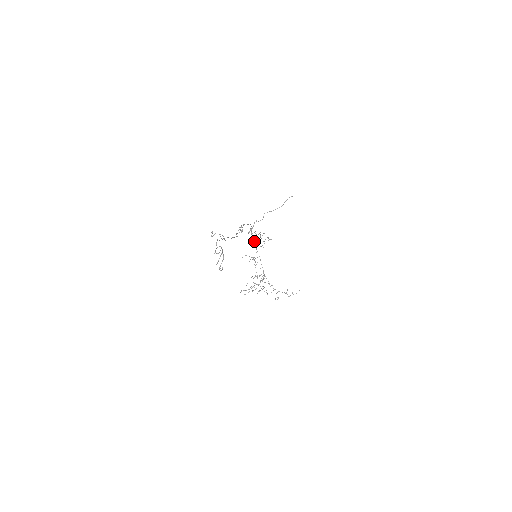
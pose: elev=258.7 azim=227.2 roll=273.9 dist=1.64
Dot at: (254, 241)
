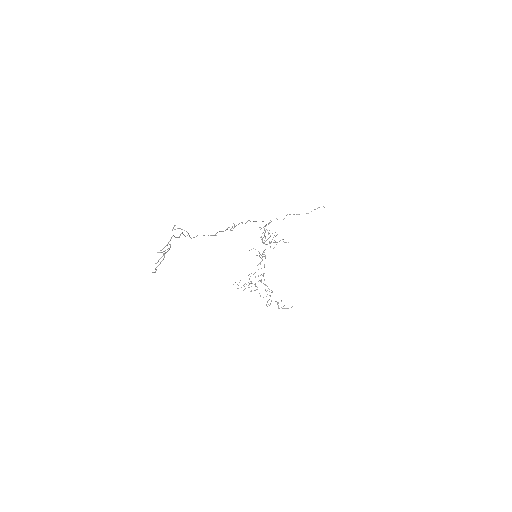
Dot at: occluded
